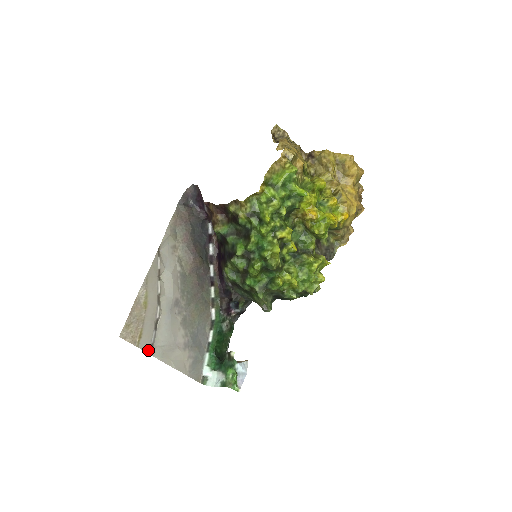
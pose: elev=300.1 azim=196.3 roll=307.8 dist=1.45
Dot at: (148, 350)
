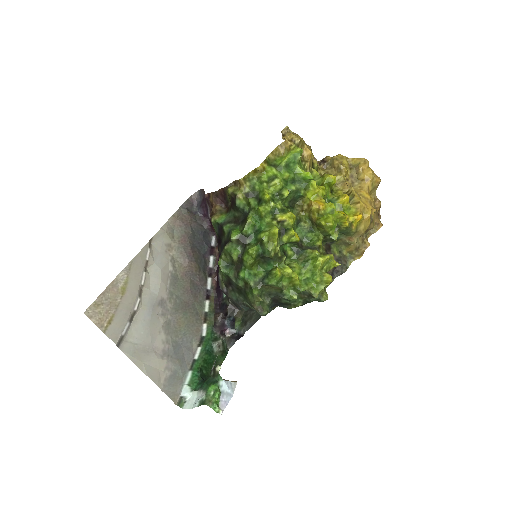
Dot at: (116, 341)
